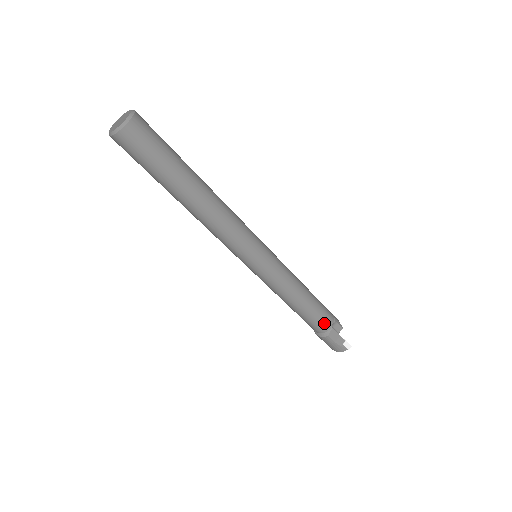
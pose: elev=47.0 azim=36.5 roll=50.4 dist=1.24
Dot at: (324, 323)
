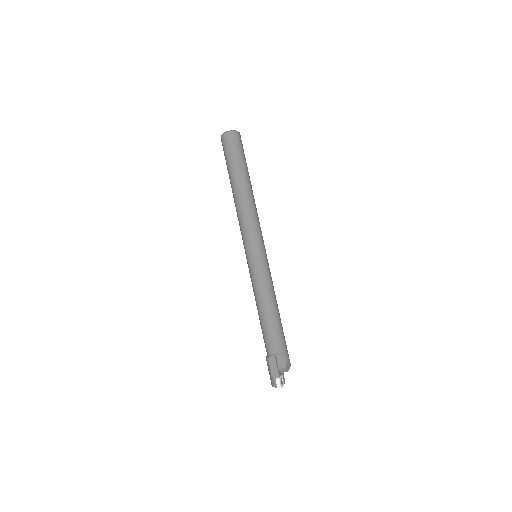
Dot at: (271, 344)
